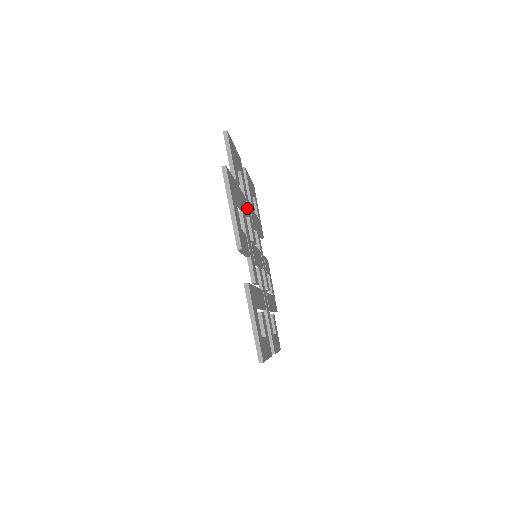
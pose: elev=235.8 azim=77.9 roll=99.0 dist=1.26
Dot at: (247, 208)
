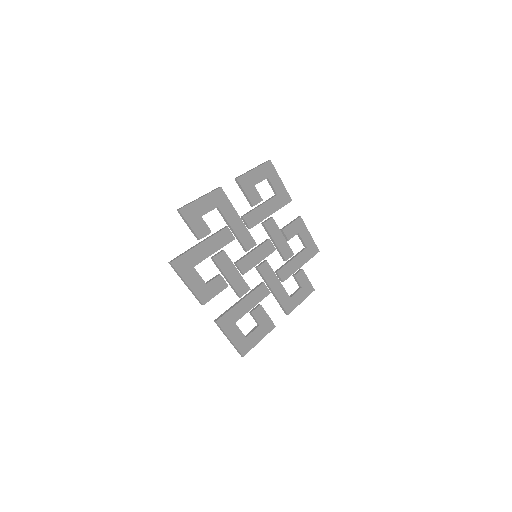
Dot at: (233, 231)
